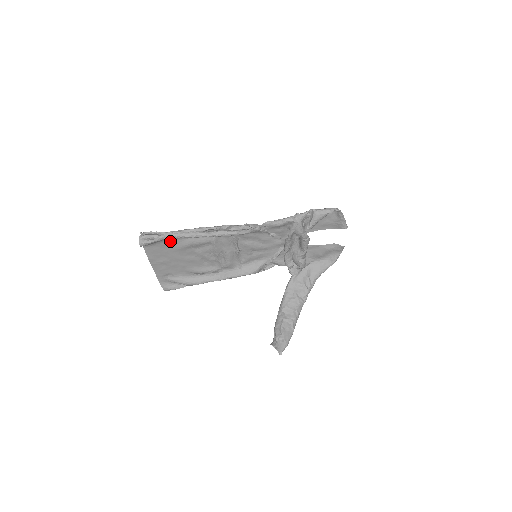
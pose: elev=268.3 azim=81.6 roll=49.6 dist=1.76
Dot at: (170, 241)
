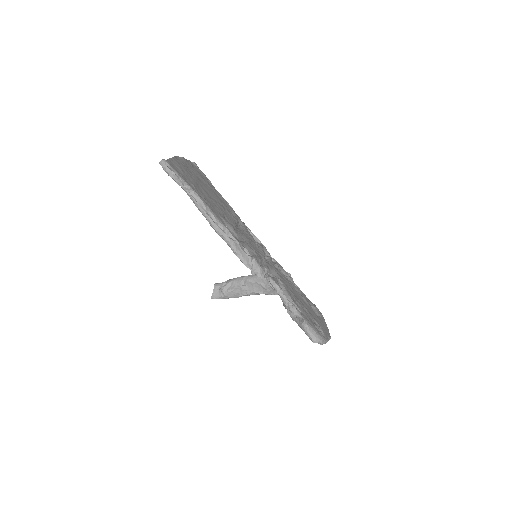
Dot at: (192, 183)
